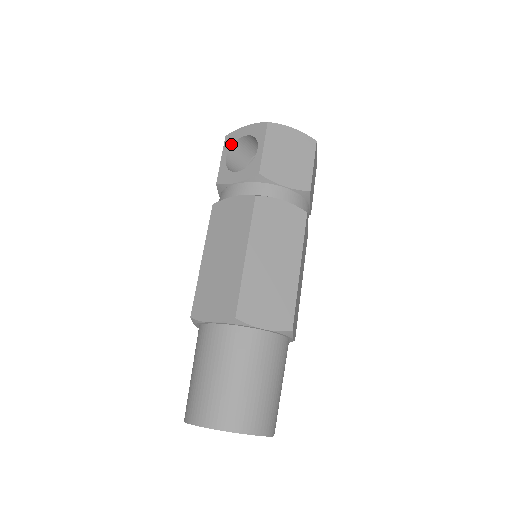
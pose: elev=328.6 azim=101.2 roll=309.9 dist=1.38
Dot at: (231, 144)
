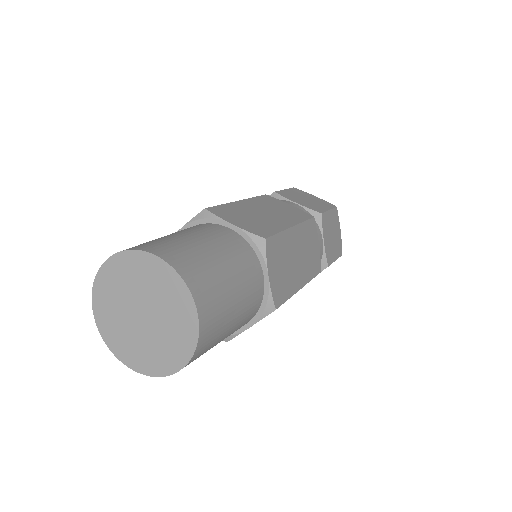
Dot at: occluded
